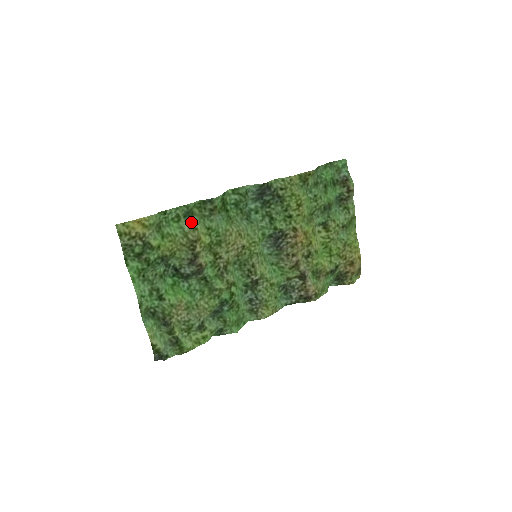
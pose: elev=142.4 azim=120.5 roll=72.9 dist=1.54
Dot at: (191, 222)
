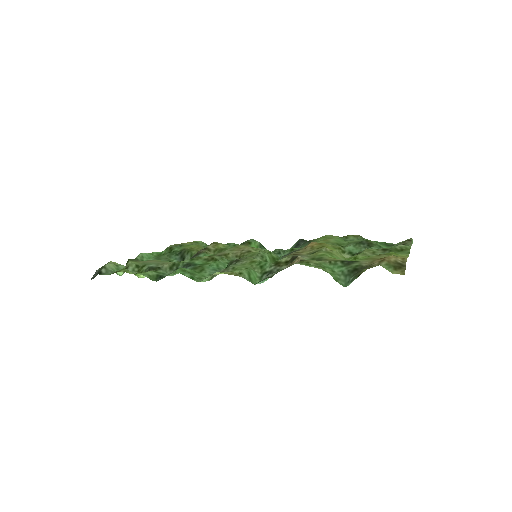
Dot at: occluded
